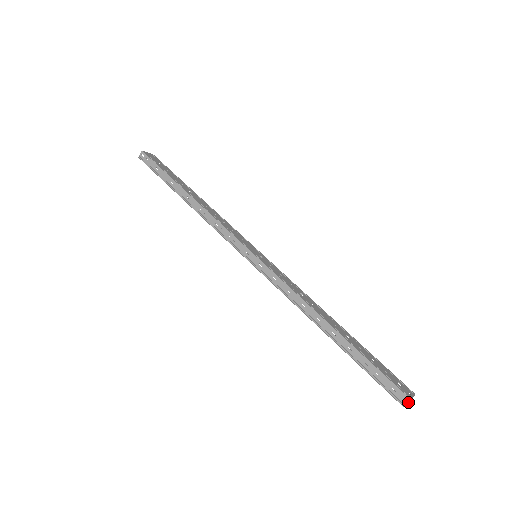
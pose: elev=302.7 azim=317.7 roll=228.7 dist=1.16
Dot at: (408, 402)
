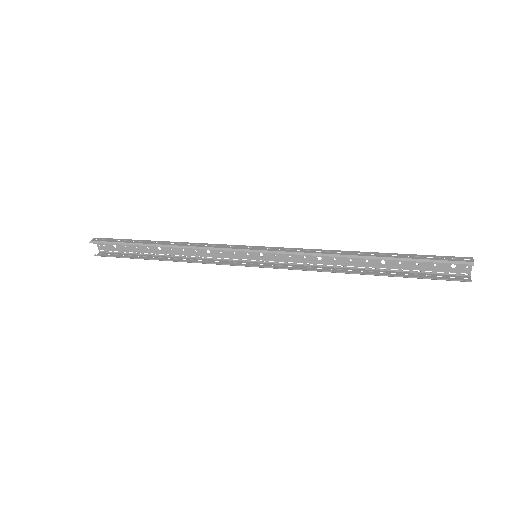
Dot at: (473, 259)
